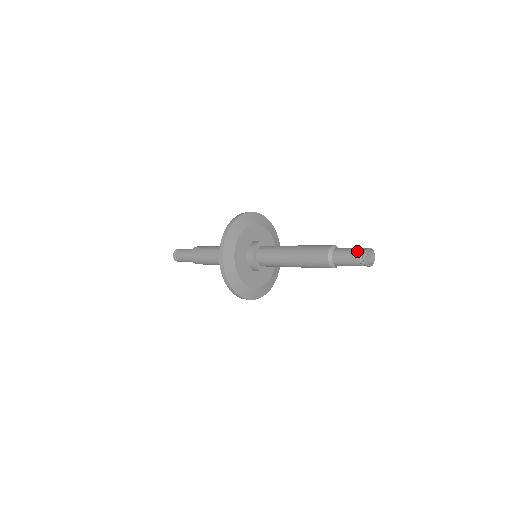
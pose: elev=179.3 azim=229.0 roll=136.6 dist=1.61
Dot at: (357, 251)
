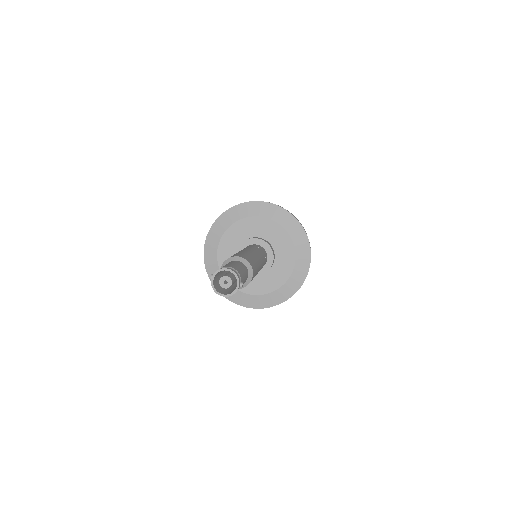
Dot at: (230, 265)
